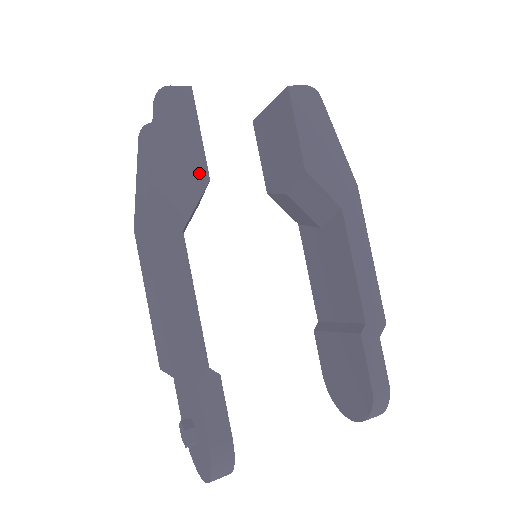
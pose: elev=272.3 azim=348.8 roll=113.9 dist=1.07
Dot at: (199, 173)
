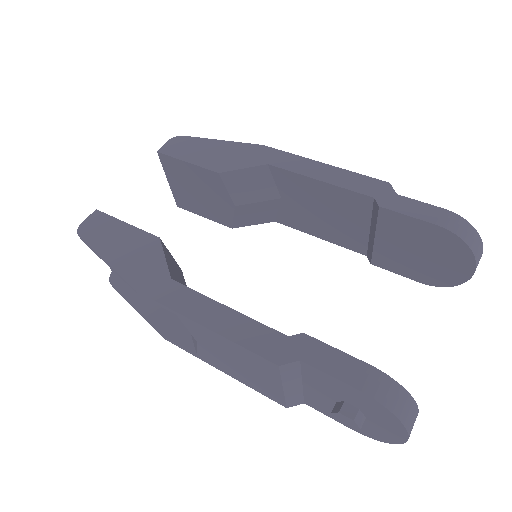
Dot at: (148, 242)
